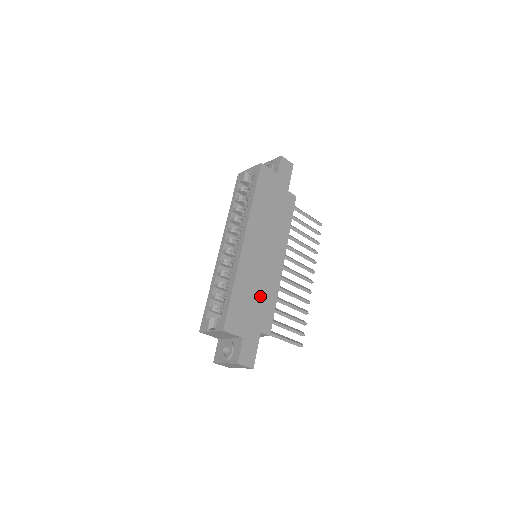
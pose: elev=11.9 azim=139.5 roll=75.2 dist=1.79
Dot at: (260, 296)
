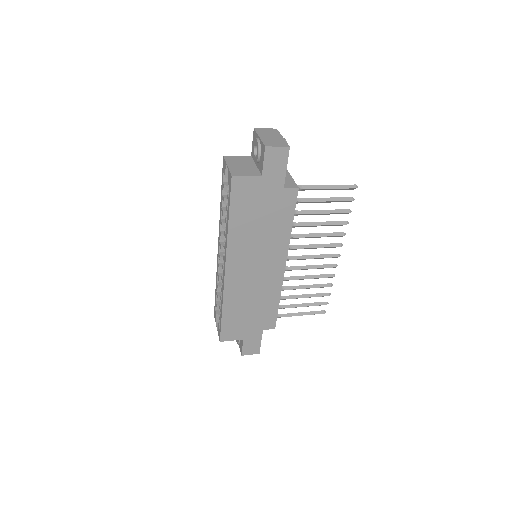
Dot at: (257, 305)
